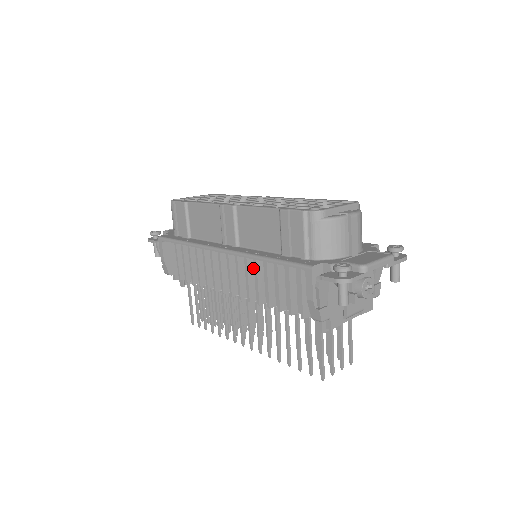
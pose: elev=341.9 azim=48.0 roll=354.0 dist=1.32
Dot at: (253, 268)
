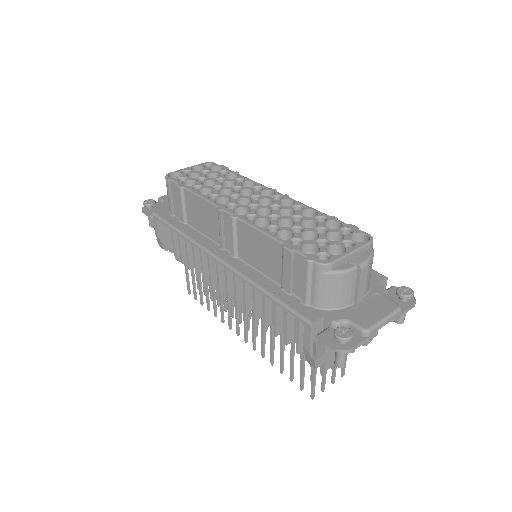
Dot at: occluded
